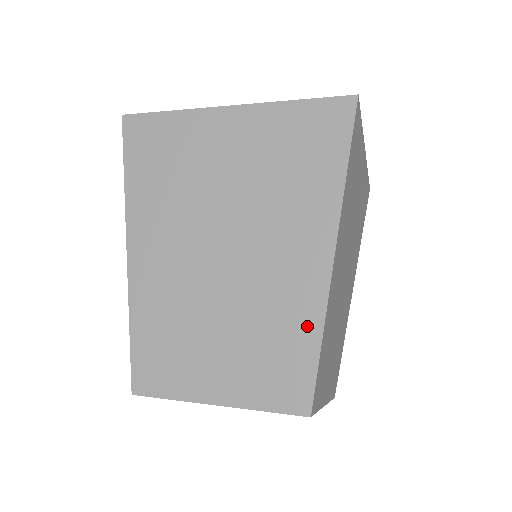
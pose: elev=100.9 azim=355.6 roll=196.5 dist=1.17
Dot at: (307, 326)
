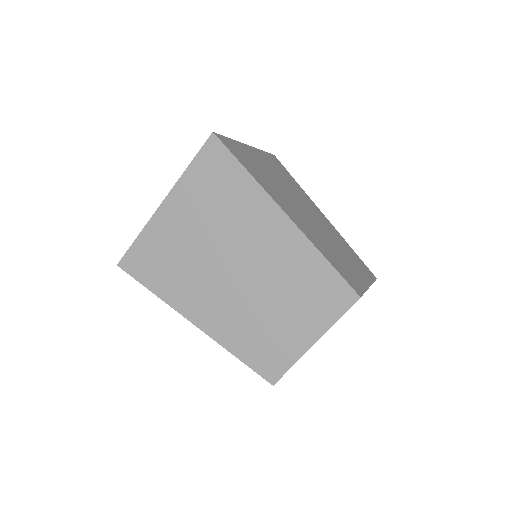
Dot at: (312, 260)
